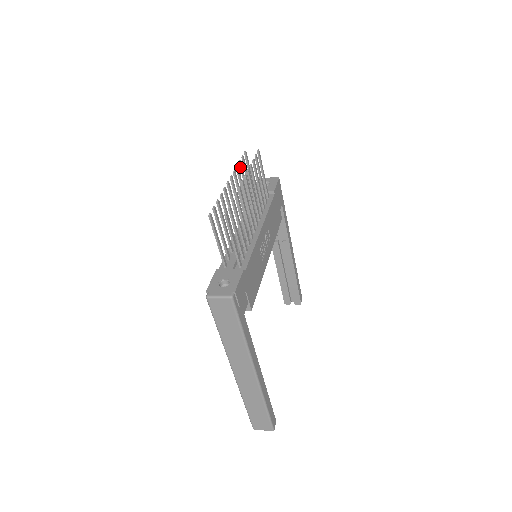
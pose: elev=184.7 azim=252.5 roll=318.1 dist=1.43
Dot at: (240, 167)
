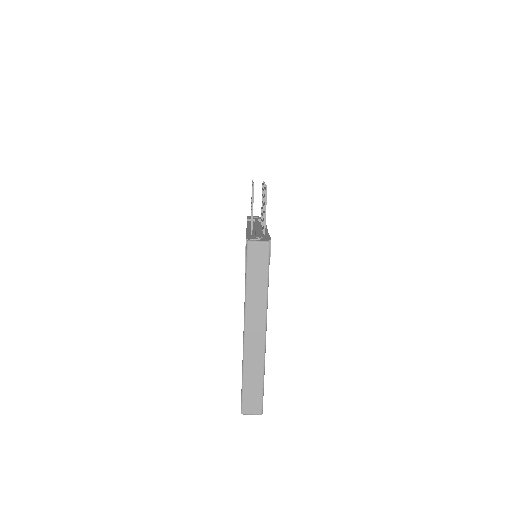
Dot at: occluded
